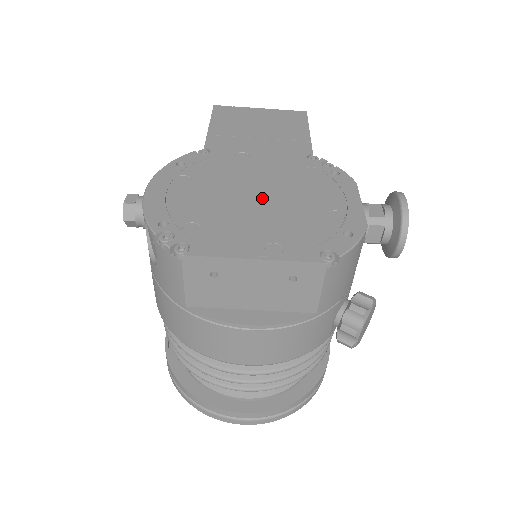
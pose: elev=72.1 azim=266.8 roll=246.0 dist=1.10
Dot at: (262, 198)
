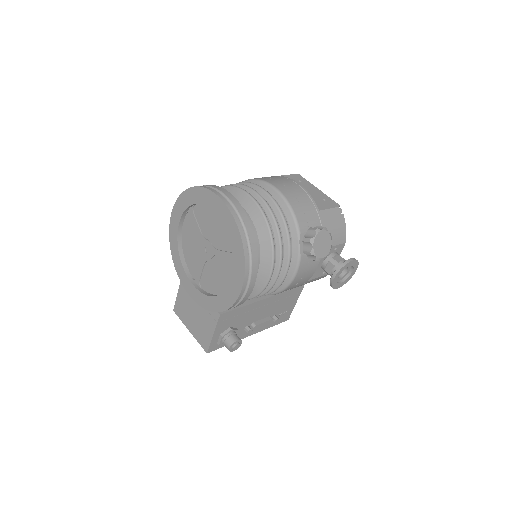
Dot at: occluded
